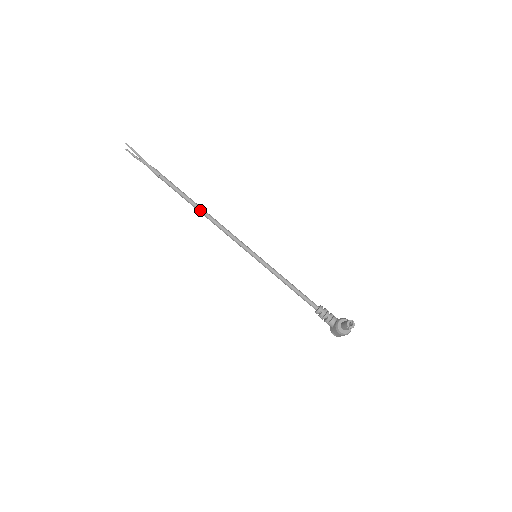
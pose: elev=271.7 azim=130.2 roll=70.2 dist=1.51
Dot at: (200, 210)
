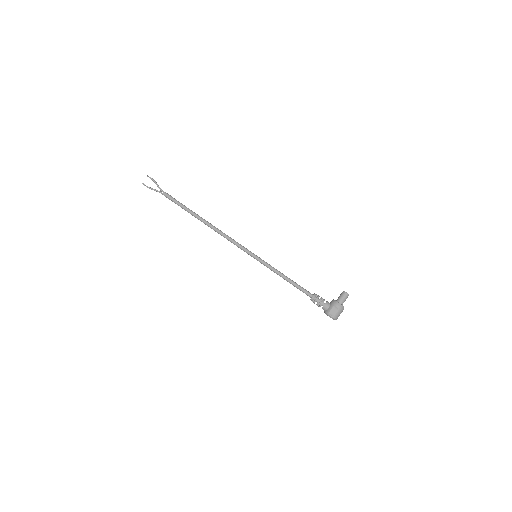
Dot at: (208, 222)
